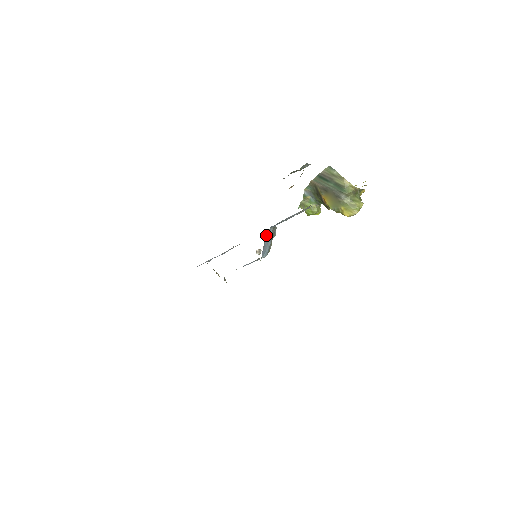
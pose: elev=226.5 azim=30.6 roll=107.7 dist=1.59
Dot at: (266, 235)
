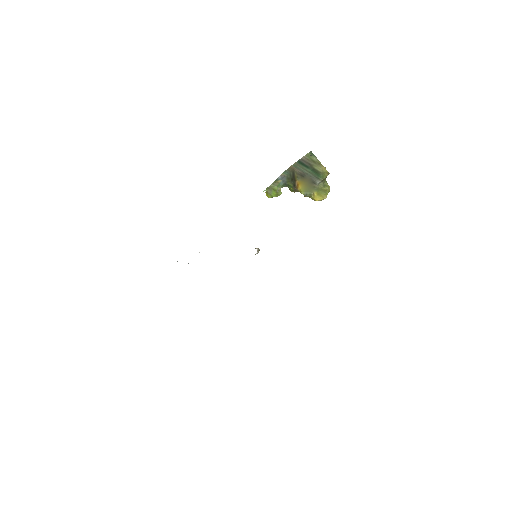
Dot at: occluded
